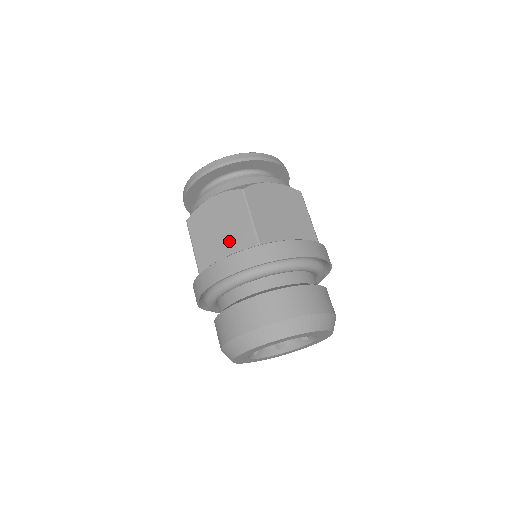
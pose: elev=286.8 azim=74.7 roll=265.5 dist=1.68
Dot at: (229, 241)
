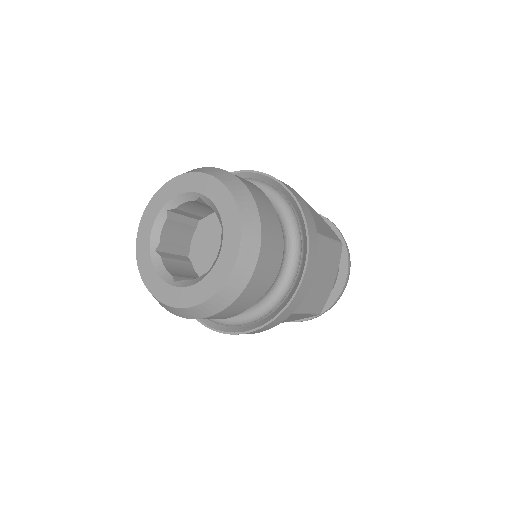
Dot at: occluded
